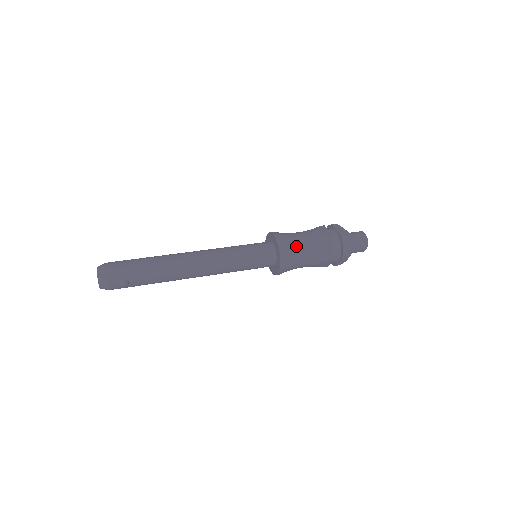
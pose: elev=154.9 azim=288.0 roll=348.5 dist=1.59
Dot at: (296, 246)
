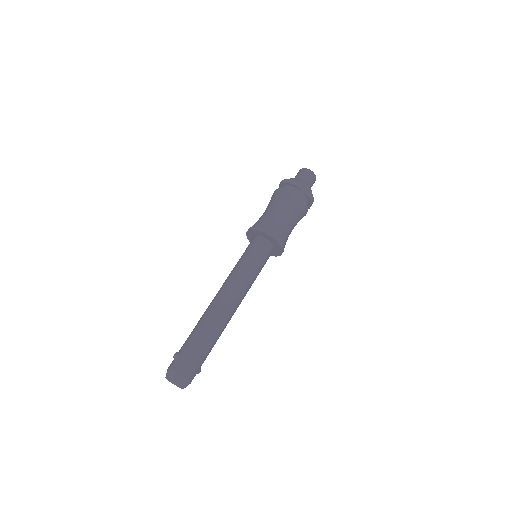
Dot at: (288, 234)
